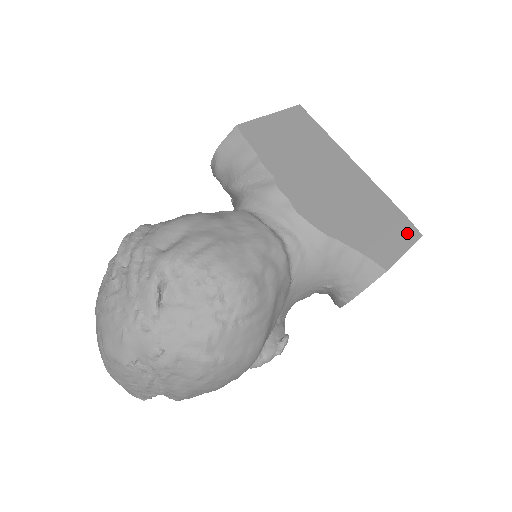
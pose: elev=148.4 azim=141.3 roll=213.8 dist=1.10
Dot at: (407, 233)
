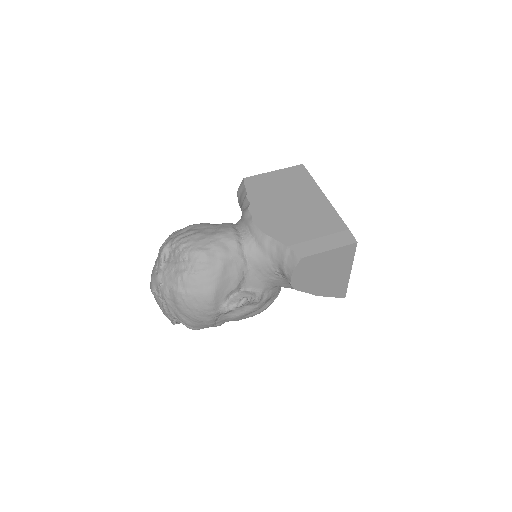
Dot at: (341, 239)
